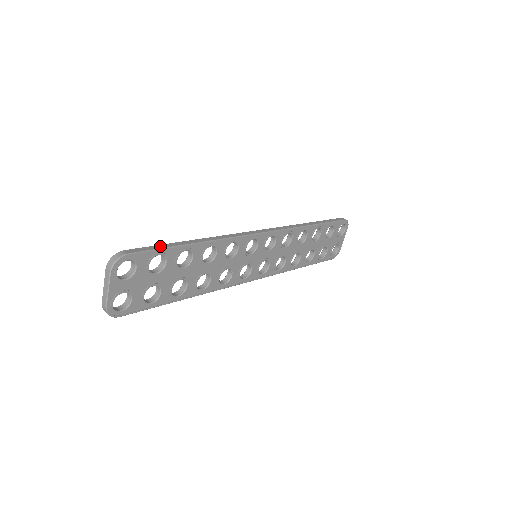
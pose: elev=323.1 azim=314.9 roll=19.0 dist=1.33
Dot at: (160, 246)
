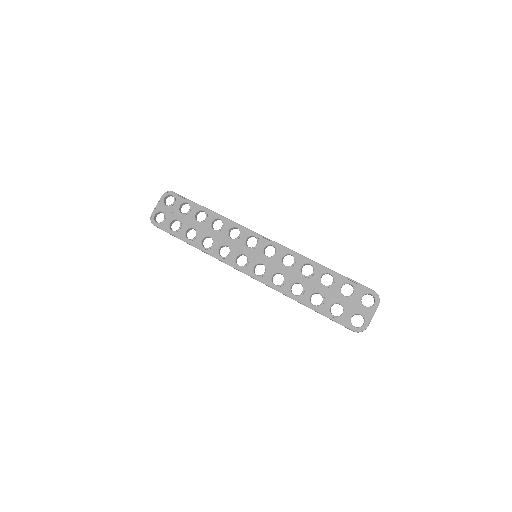
Dot at: (192, 201)
